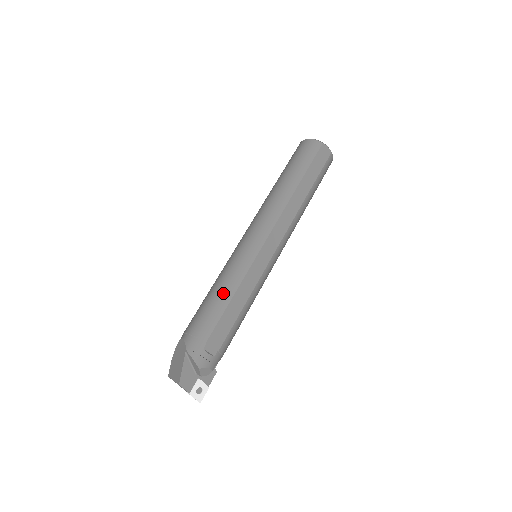
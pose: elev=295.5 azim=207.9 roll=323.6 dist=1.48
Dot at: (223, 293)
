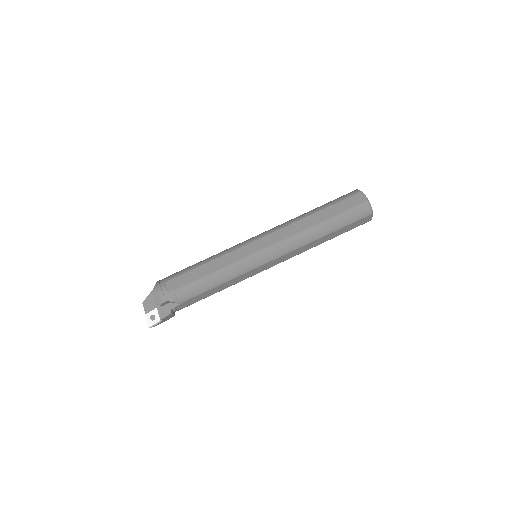
Dot at: (205, 259)
